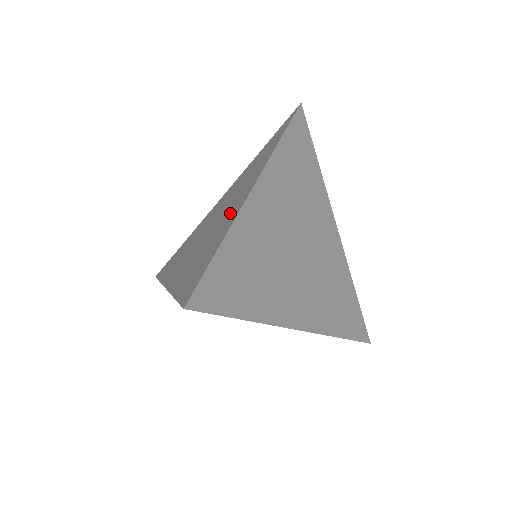
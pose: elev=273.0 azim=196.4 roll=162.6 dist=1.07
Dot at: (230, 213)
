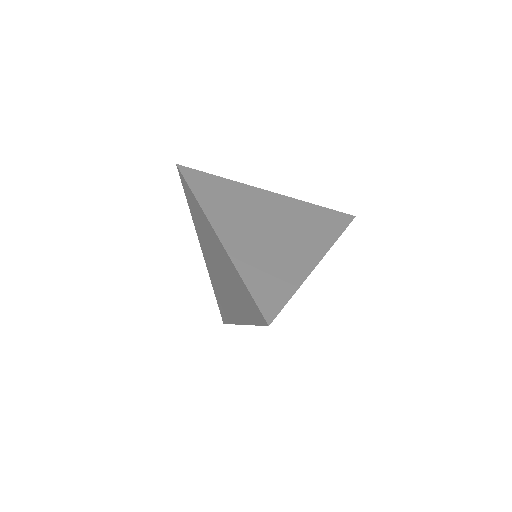
Dot at: occluded
